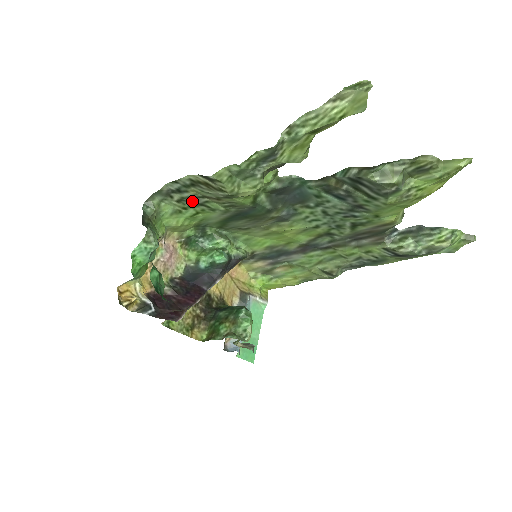
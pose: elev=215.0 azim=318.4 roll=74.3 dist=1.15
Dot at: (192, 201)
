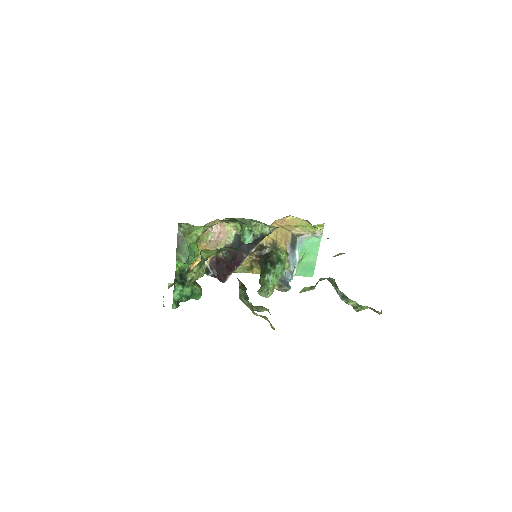
Dot at: occluded
